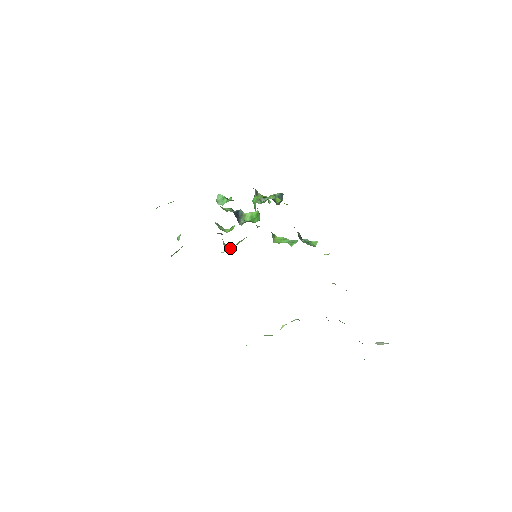
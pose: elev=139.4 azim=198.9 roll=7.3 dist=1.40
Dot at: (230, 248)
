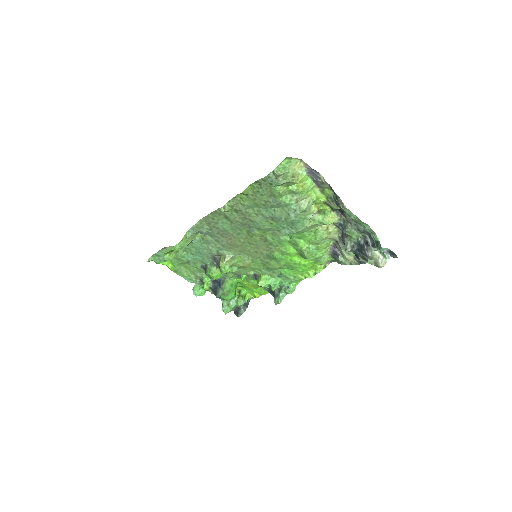
Dot at: (226, 266)
